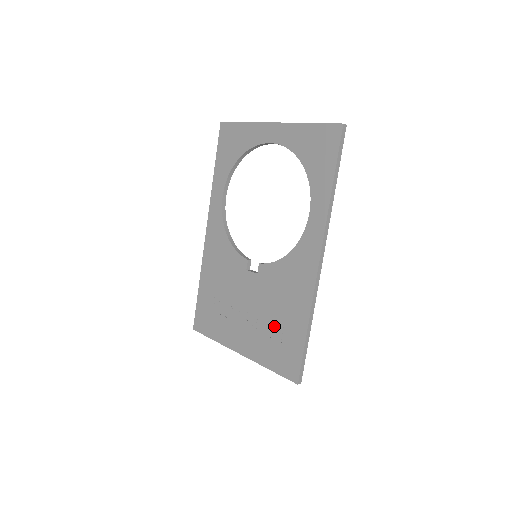
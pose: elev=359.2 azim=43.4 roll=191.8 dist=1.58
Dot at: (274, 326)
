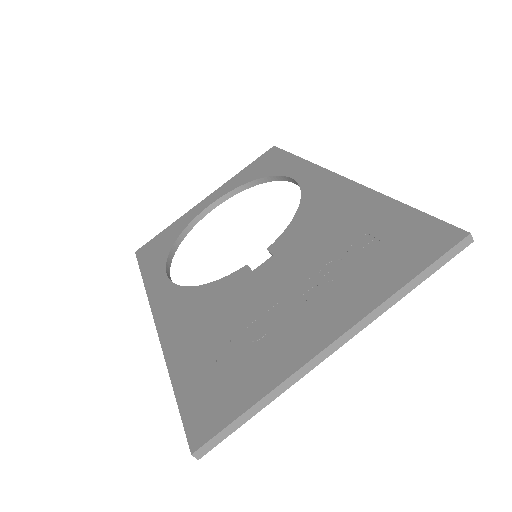
Dot at: (351, 249)
